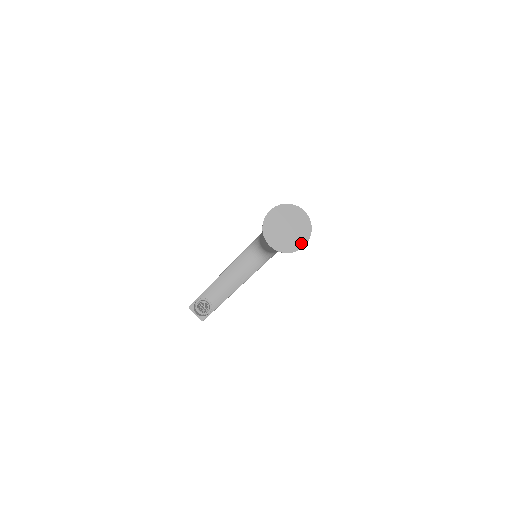
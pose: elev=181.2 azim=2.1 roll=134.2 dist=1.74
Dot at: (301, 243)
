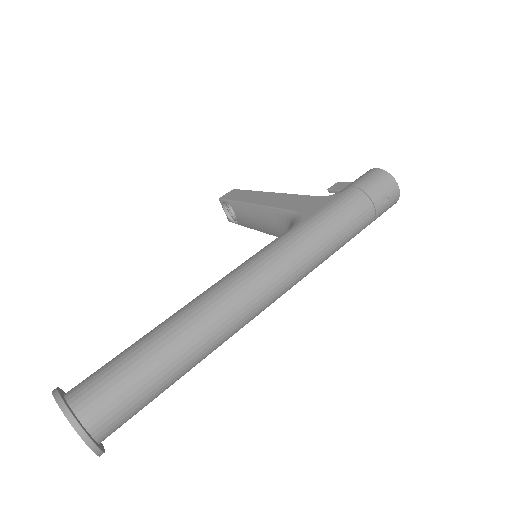
Dot at: occluded
